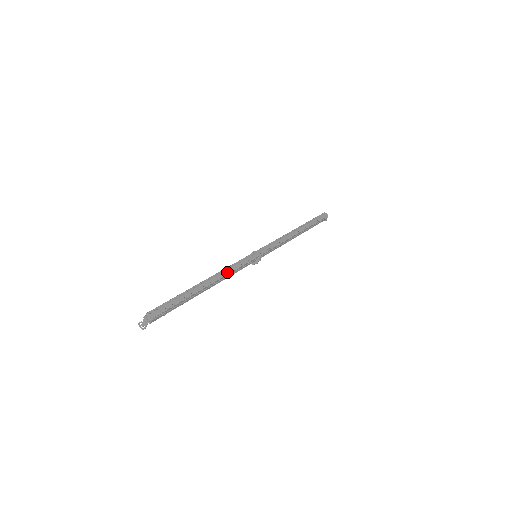
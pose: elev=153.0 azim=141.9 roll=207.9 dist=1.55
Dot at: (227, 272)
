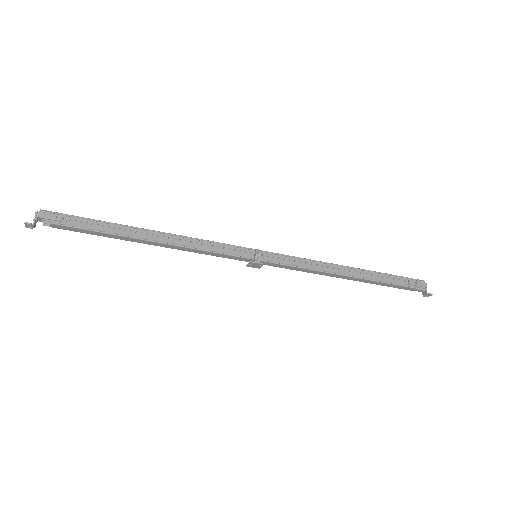
Dot at: (191, 239)
